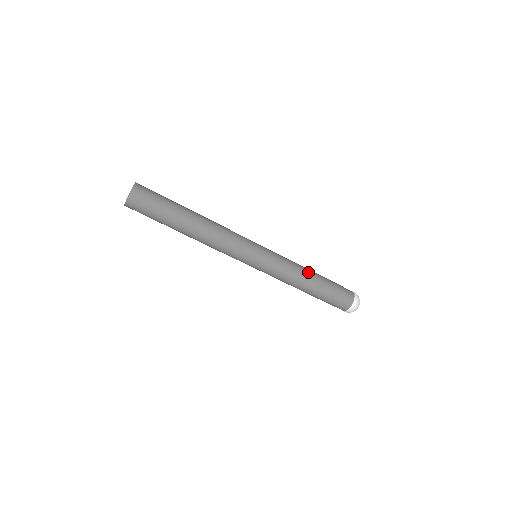
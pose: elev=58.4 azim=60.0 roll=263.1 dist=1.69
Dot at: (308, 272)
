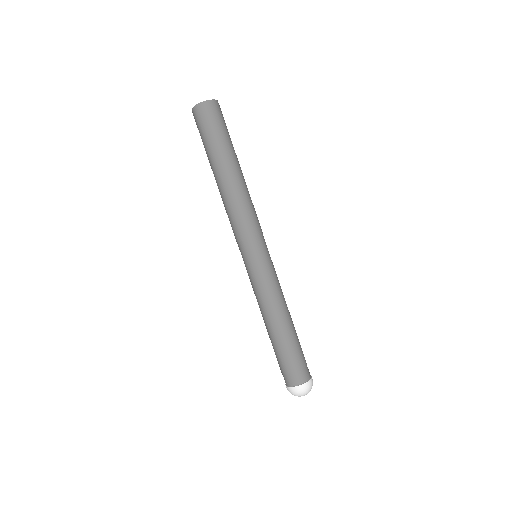
Dot at: (289, 312)
